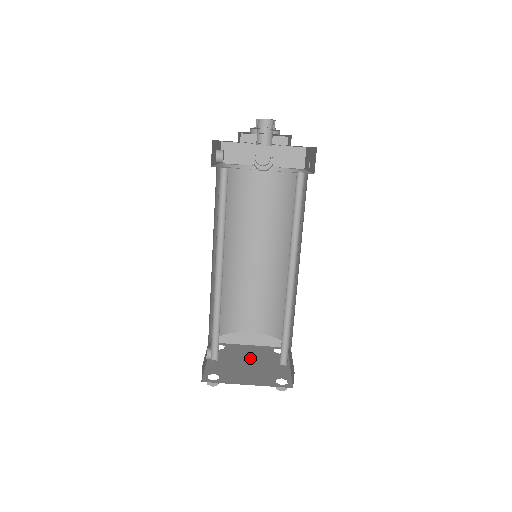
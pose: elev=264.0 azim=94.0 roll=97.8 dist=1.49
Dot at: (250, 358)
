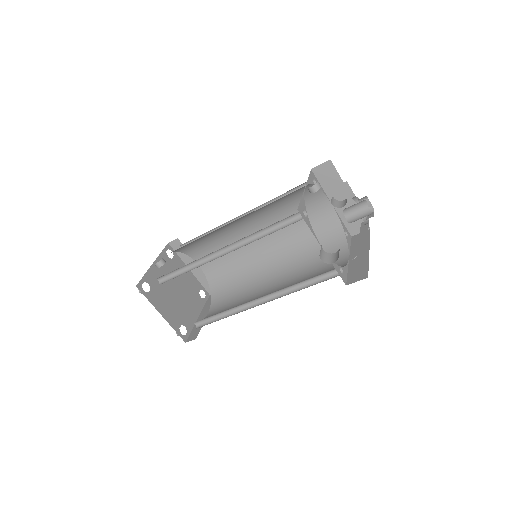
Dot at: (181, 286)
